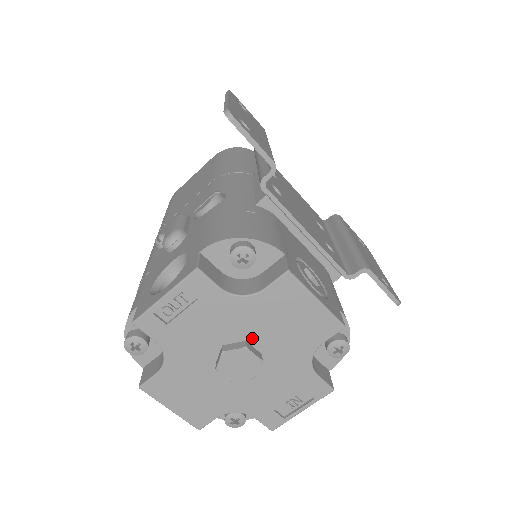
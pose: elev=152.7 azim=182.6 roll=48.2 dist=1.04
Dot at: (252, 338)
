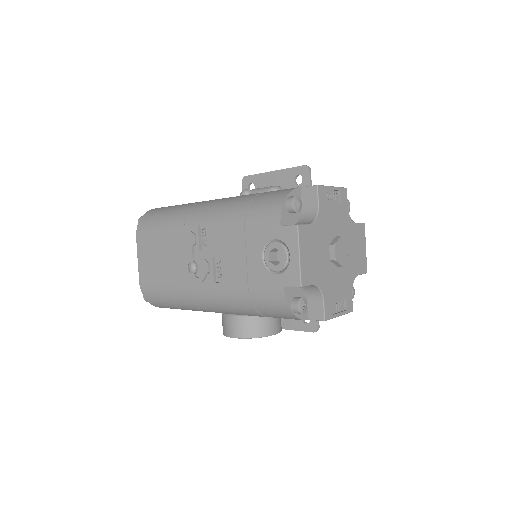
Dot at: occluded
